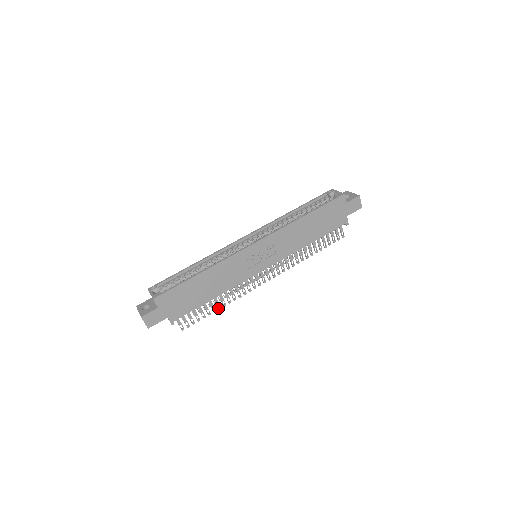
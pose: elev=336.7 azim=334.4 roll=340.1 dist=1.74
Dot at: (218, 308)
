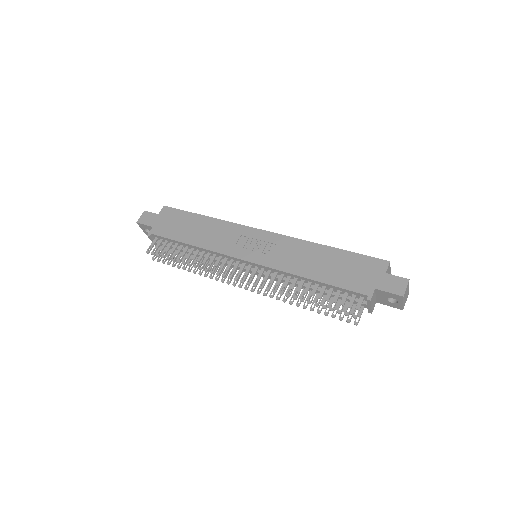
Dot at: (183, 262)
